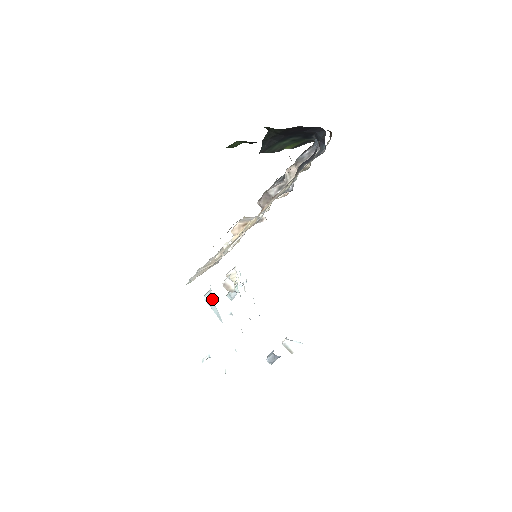
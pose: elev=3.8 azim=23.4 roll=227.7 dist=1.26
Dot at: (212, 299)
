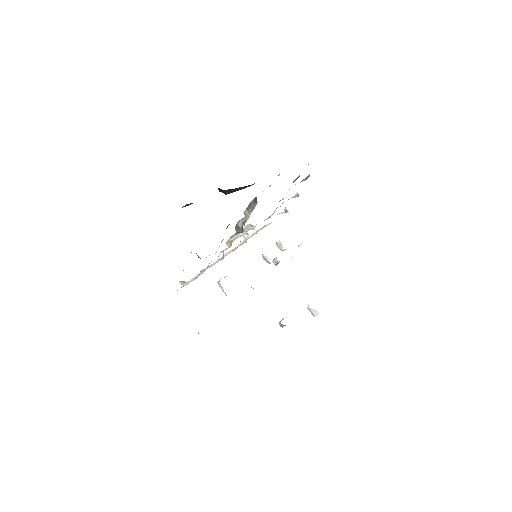
Dot at: (221, 286)
